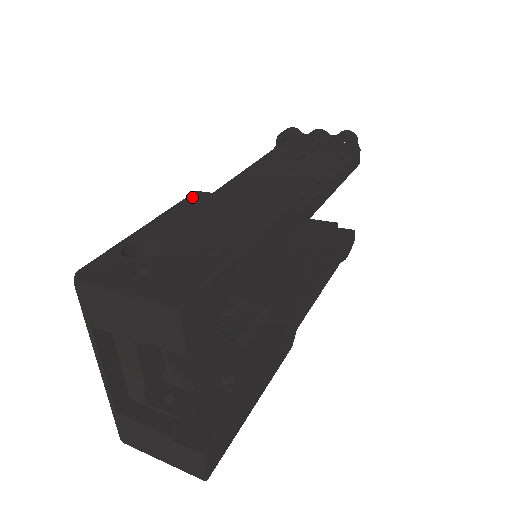
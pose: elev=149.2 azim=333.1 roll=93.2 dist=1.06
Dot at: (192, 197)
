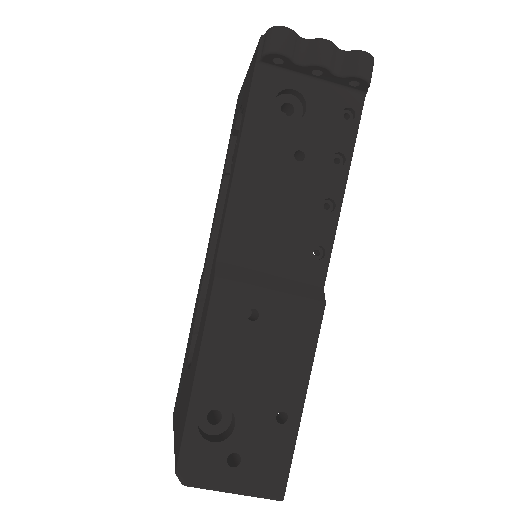
Dot at: (219, 298)
